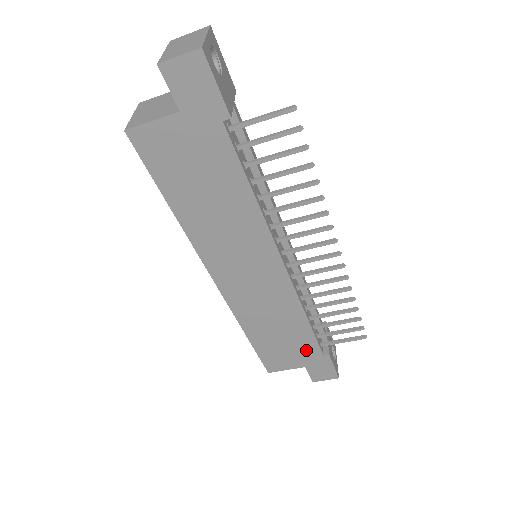
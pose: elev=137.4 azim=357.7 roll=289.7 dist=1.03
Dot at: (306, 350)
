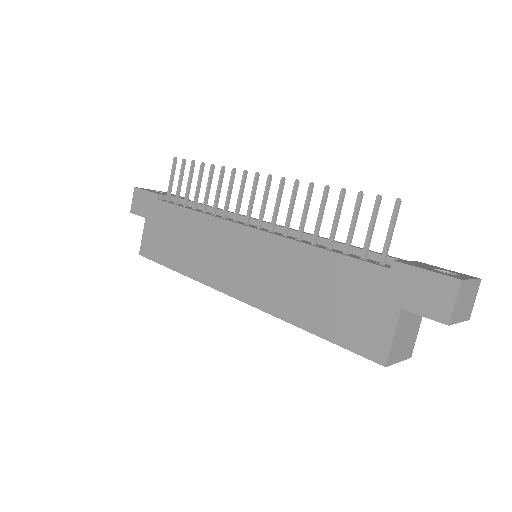
Dot at: (366, 283)
